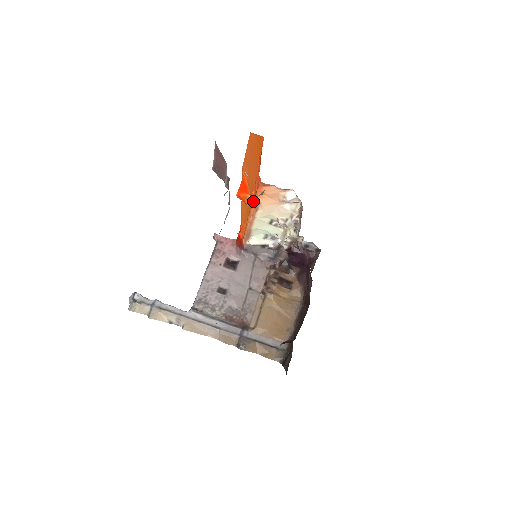
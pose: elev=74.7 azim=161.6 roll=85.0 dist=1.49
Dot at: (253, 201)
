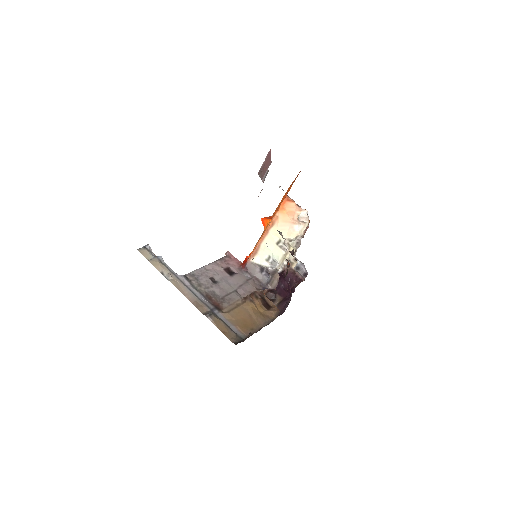
Dot at: (273, 216)
